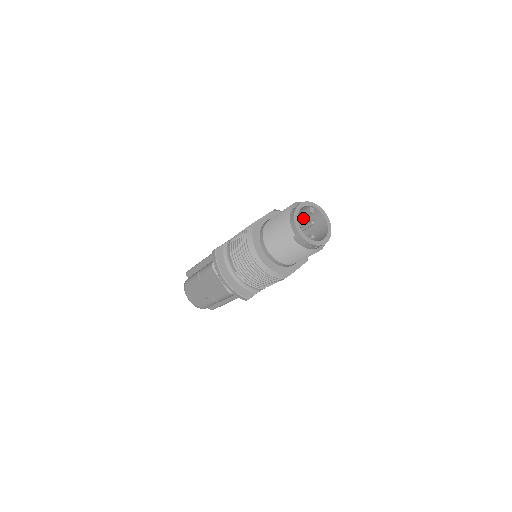
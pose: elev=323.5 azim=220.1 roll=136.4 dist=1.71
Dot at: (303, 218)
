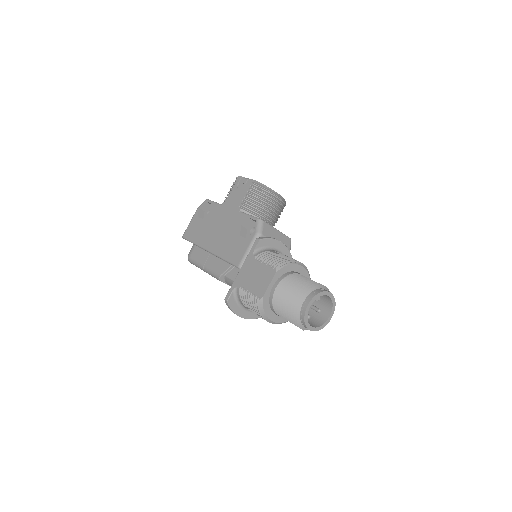
Dot at: occluded
